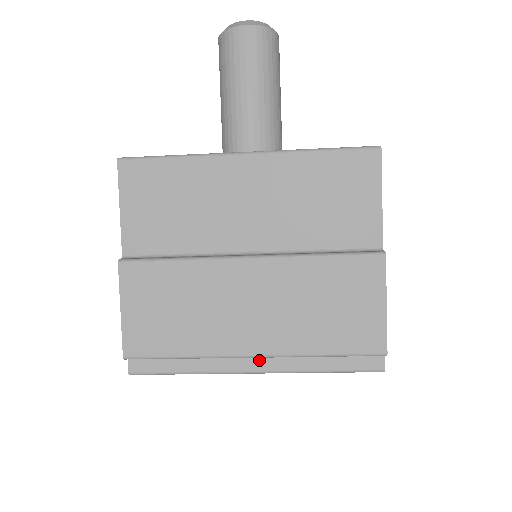
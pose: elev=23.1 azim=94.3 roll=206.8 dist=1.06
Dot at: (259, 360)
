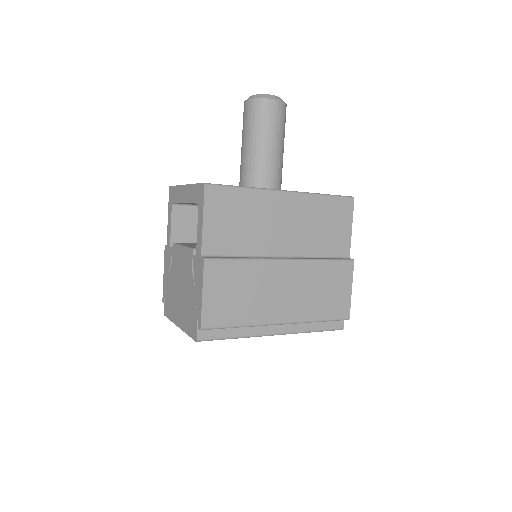
Dot at: (280, 326)
